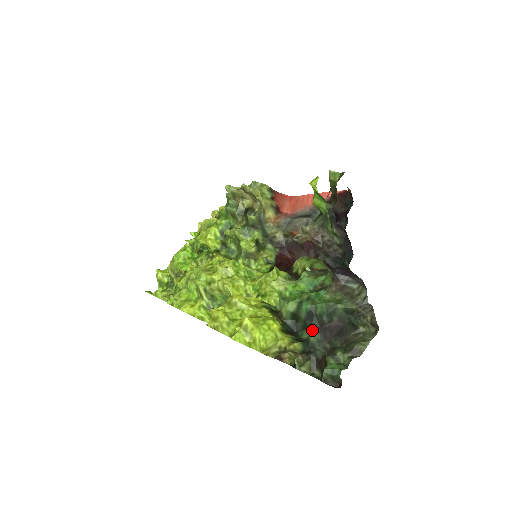
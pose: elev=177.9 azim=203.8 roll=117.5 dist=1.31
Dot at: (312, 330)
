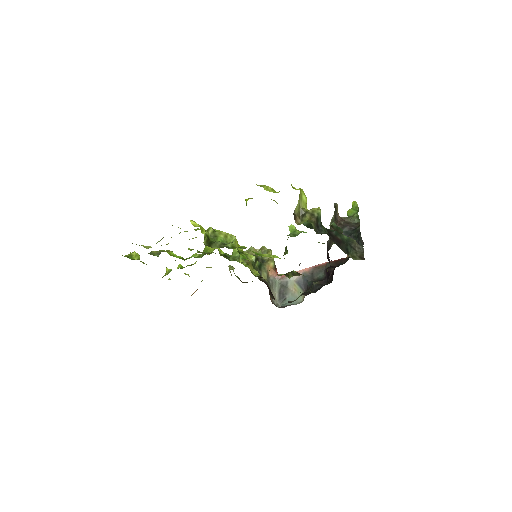
Dot at: (324, 227)
